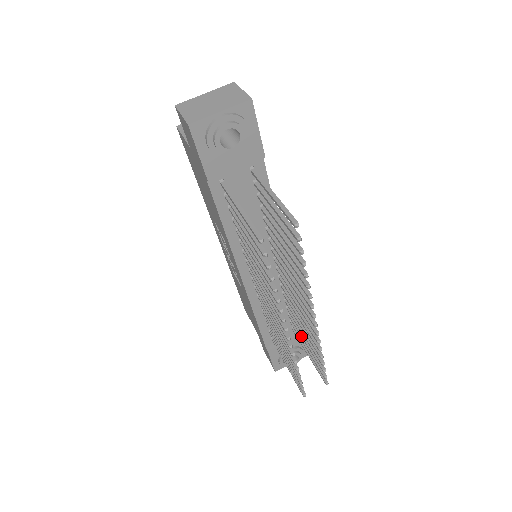
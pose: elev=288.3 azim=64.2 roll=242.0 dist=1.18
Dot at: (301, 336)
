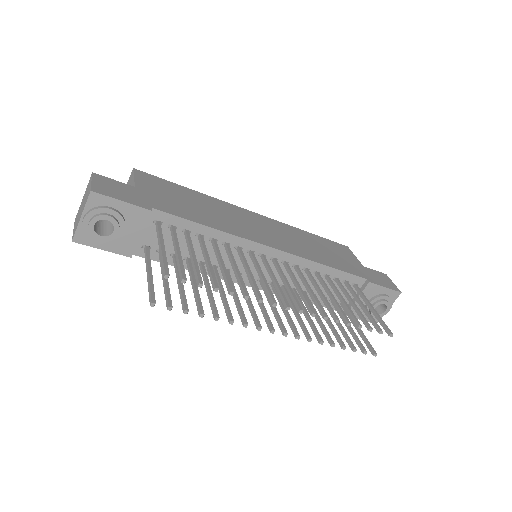
Dot at: (347, 299)
